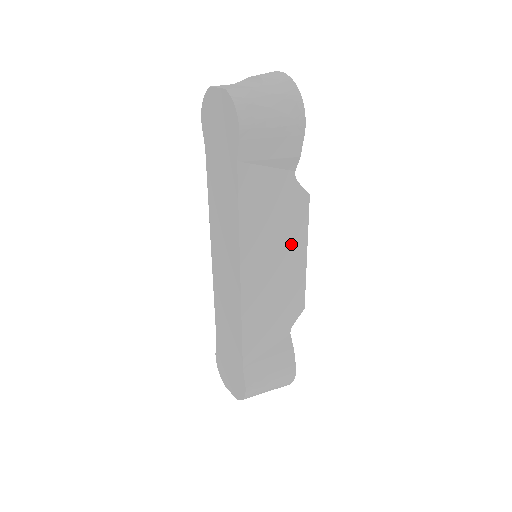
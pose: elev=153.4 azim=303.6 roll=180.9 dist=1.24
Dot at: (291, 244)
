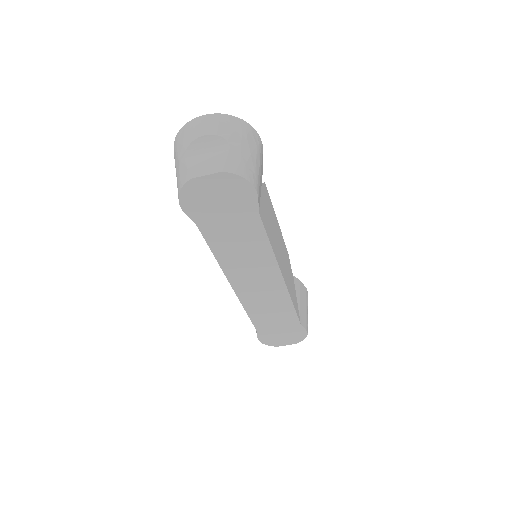
Dot at: (275, 225)
